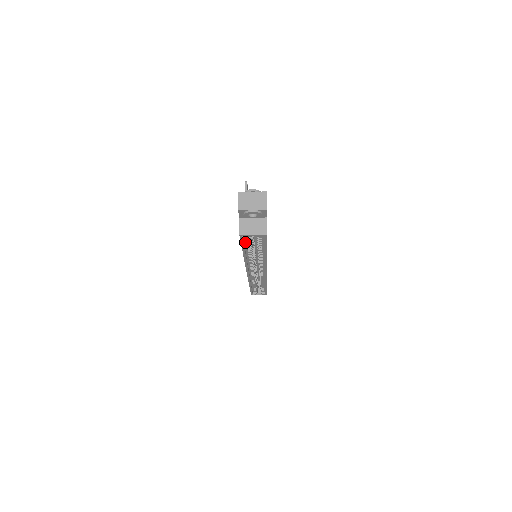
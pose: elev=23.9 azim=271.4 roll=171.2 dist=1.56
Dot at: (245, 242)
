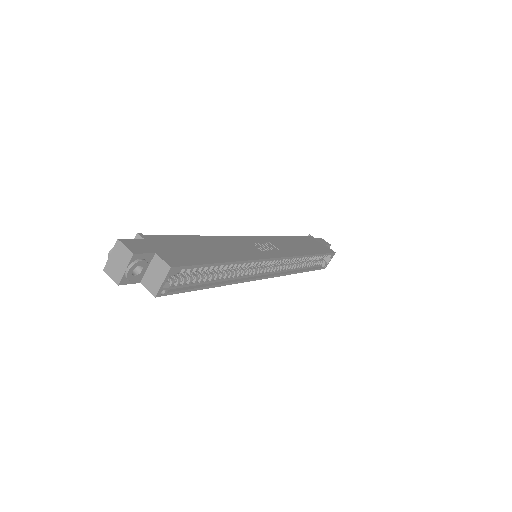
Dot at: (186, 286)
